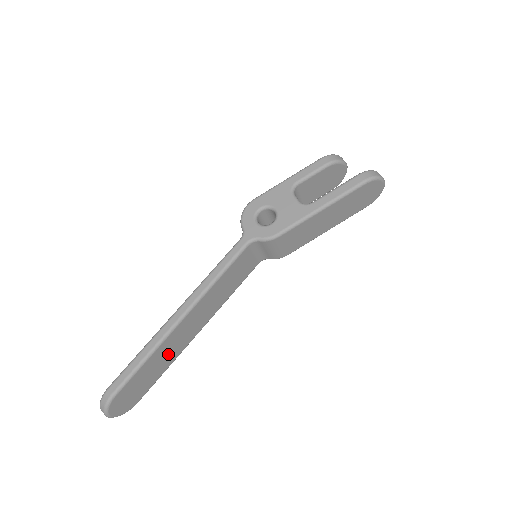
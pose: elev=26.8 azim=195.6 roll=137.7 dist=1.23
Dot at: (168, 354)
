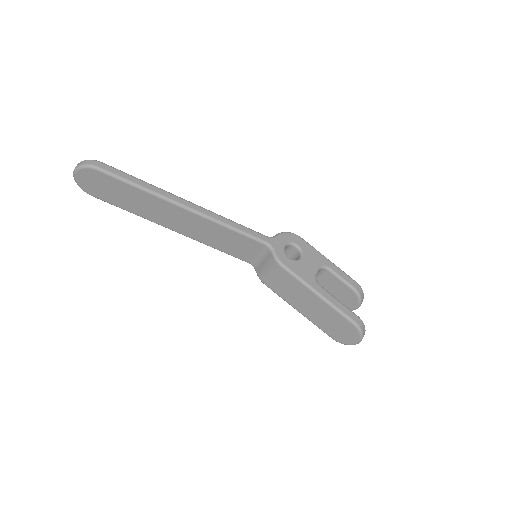
Dot at: (146, 207)
